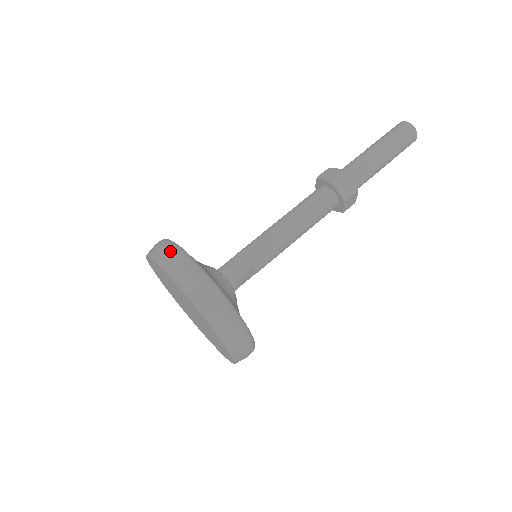
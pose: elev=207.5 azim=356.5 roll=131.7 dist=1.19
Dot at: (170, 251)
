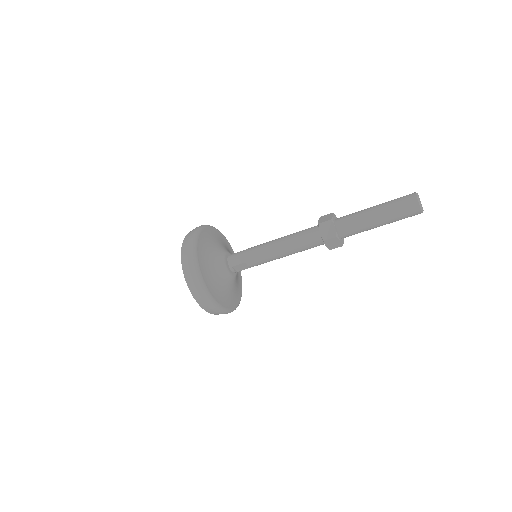
Dot at: (192, 233)
